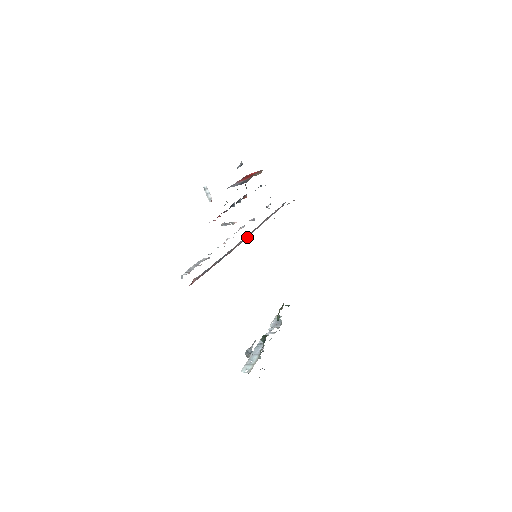
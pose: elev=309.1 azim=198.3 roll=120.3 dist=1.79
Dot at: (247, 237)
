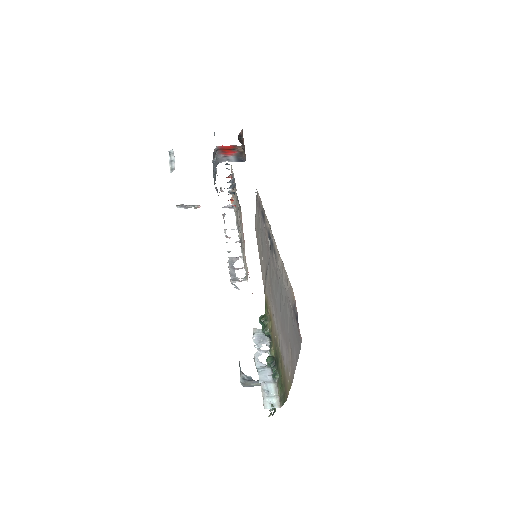
Dot at: occluded
